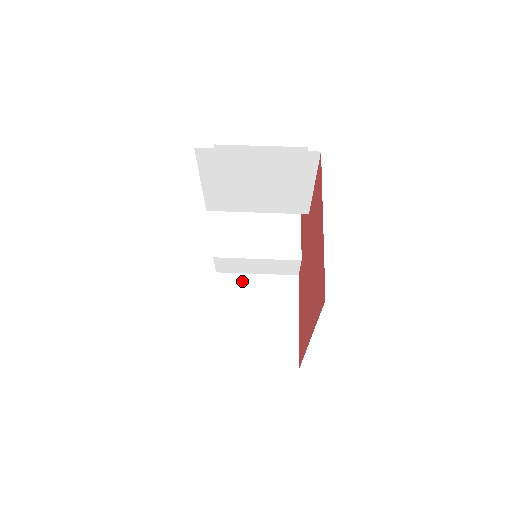
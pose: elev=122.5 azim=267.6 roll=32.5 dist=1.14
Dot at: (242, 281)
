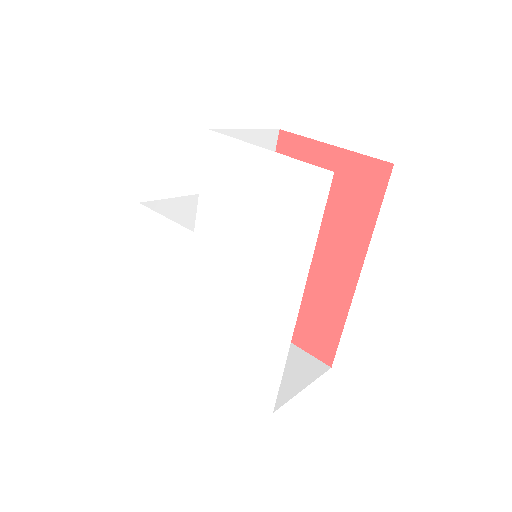
Dot at: occluded
